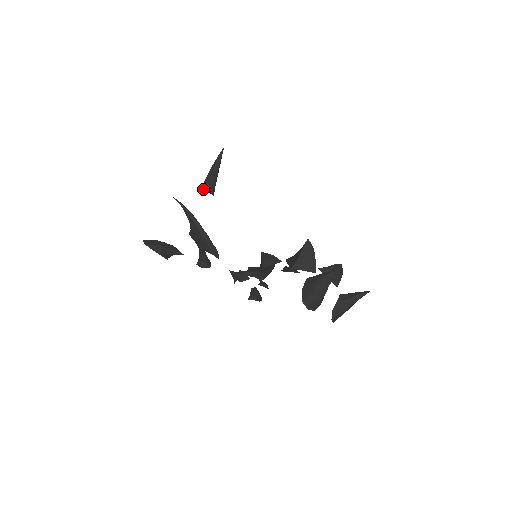
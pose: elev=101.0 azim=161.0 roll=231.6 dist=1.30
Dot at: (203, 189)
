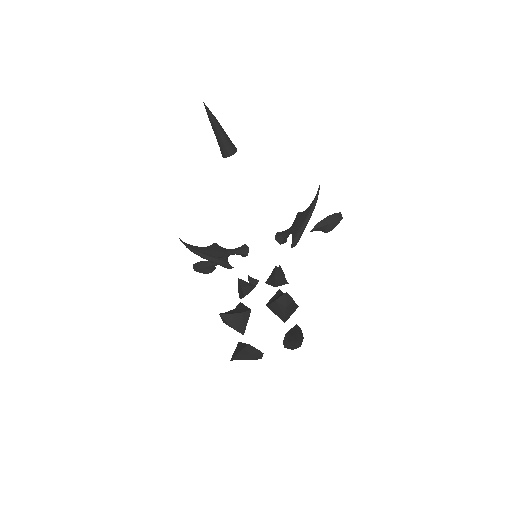
Dot at: (222, 155)
